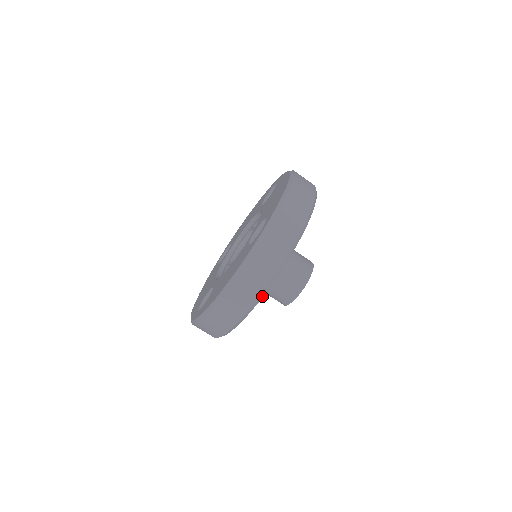
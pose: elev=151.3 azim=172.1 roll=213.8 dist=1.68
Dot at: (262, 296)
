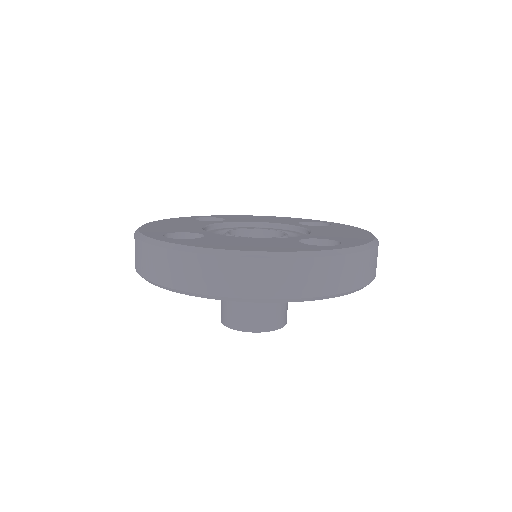
Dot at: (273, 301)
